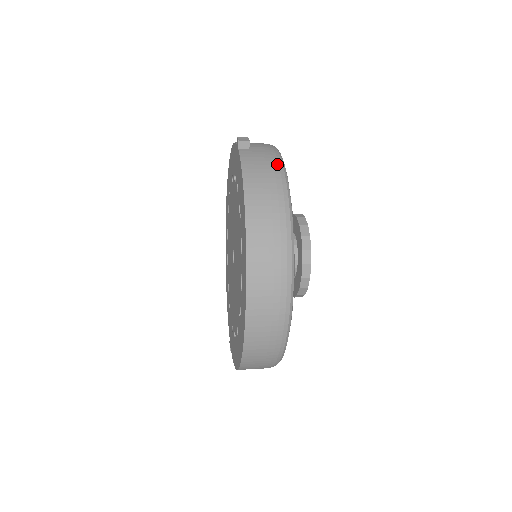
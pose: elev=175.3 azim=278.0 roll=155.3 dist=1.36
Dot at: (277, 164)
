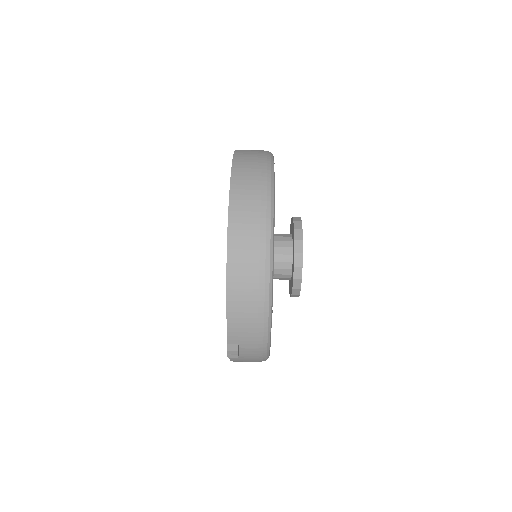
Dot at: (261, 360)
